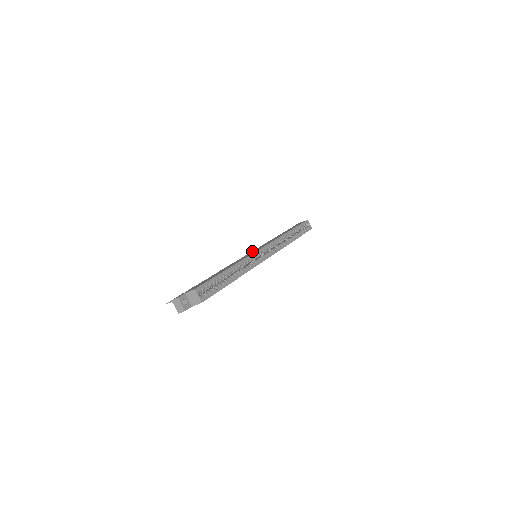
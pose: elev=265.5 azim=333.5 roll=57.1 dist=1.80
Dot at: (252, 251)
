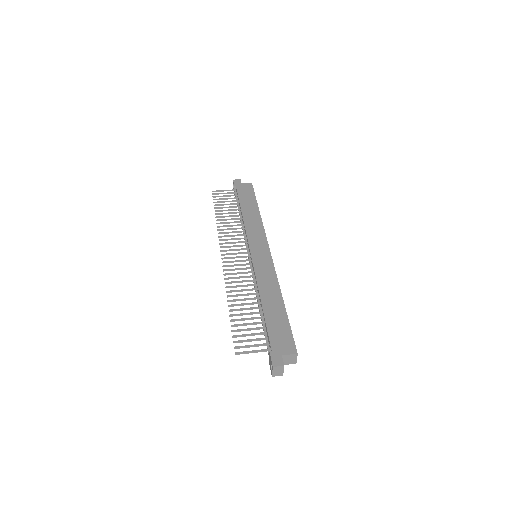
Dot at: (252, 249)
